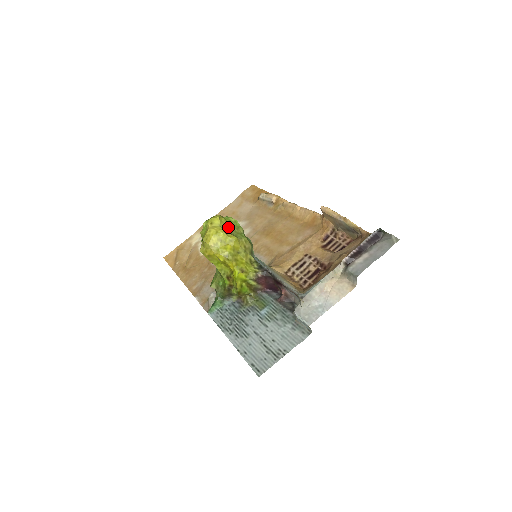
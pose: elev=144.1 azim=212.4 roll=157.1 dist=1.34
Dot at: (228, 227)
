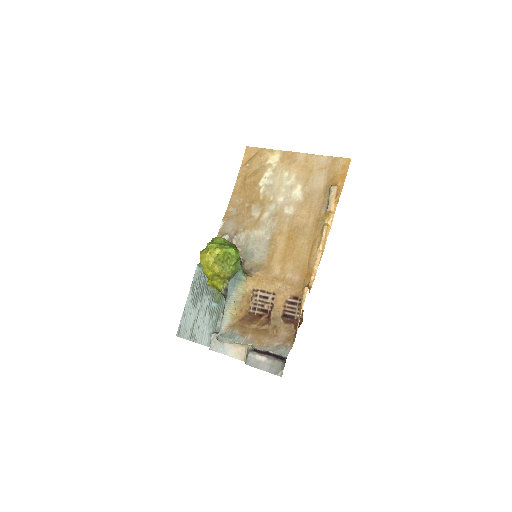
Dot at: (222, 260)
